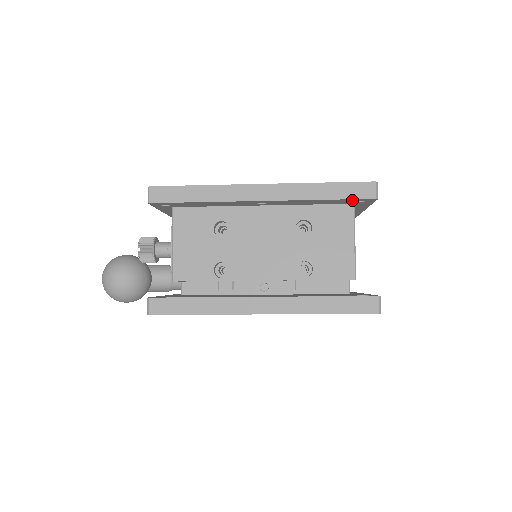
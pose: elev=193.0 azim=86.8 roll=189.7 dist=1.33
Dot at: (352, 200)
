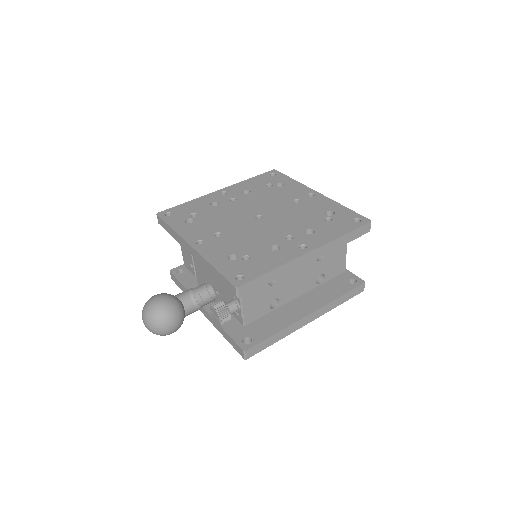
Dot at: occluded
